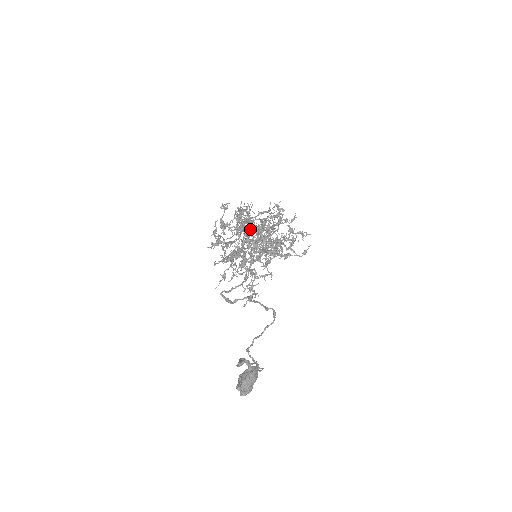
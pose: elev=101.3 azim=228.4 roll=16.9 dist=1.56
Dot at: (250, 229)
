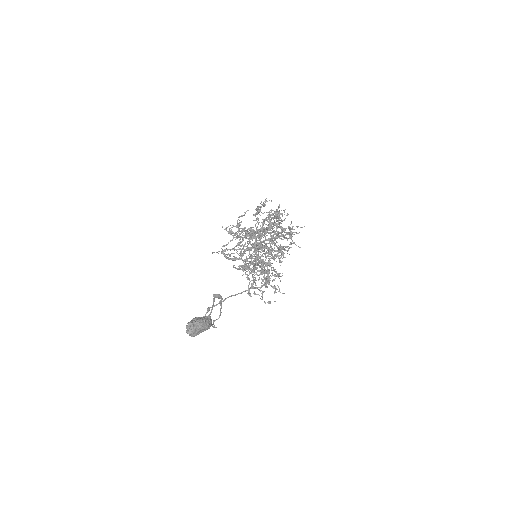
Dot at: (271, 230)
